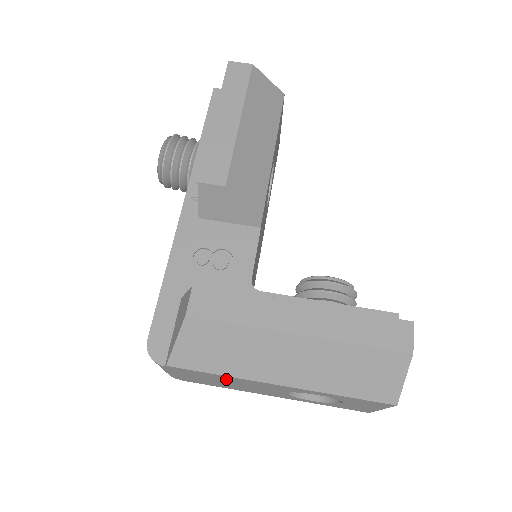
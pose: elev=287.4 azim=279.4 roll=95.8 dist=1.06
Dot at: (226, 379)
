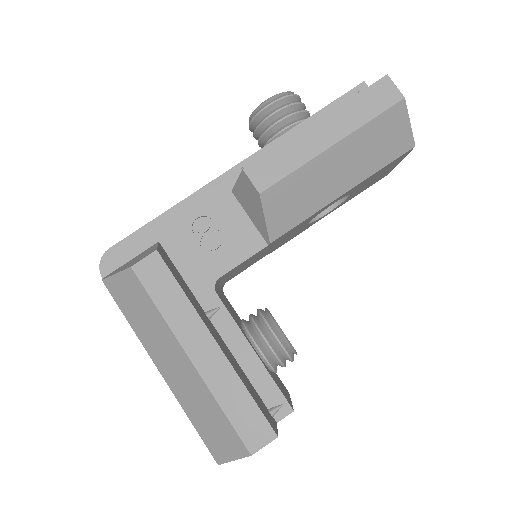
Dot at: occluded
